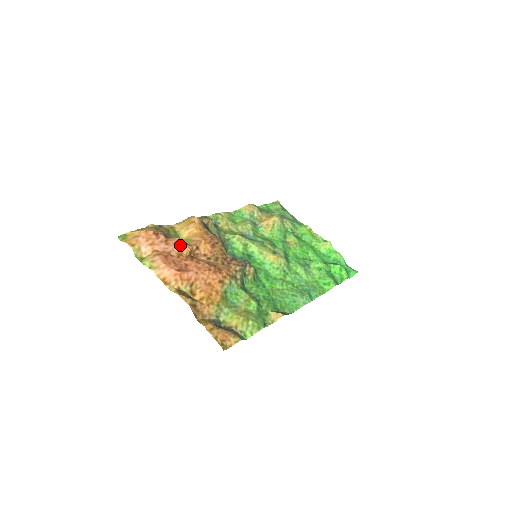
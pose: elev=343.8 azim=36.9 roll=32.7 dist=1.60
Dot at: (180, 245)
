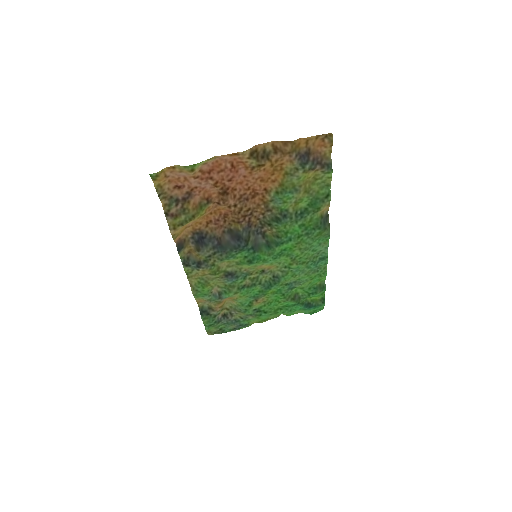
Dot at: (206, 190)
